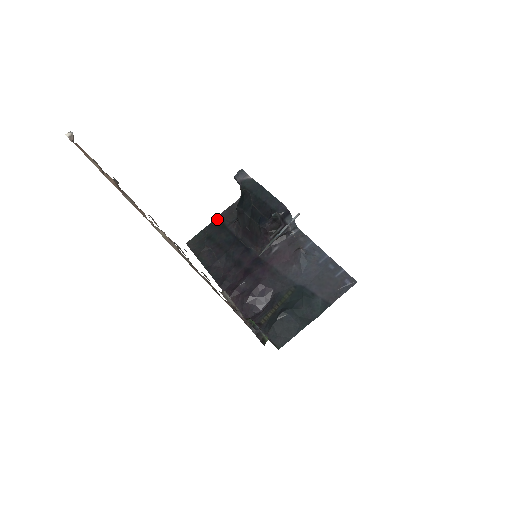
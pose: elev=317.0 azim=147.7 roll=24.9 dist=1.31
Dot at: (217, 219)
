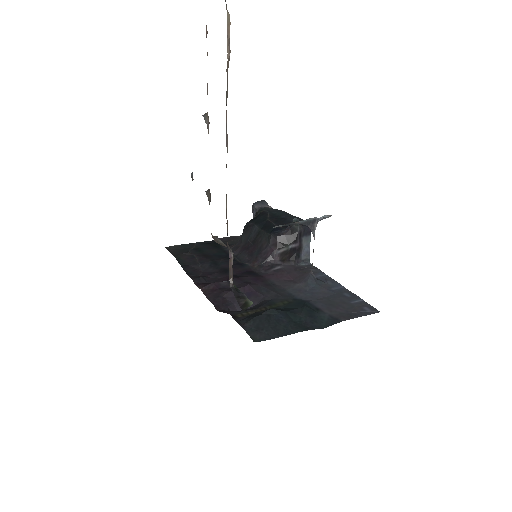
Dot at: (212, 241)
